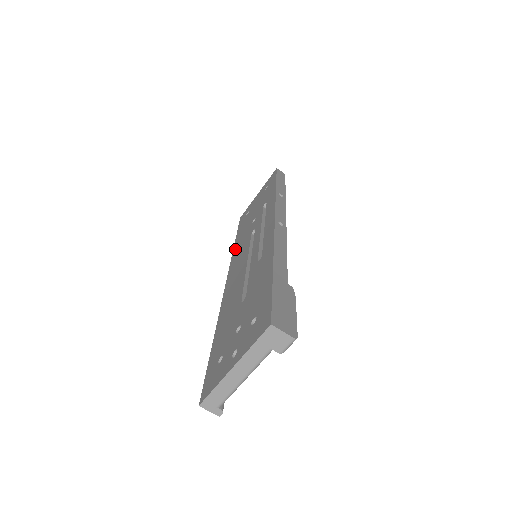
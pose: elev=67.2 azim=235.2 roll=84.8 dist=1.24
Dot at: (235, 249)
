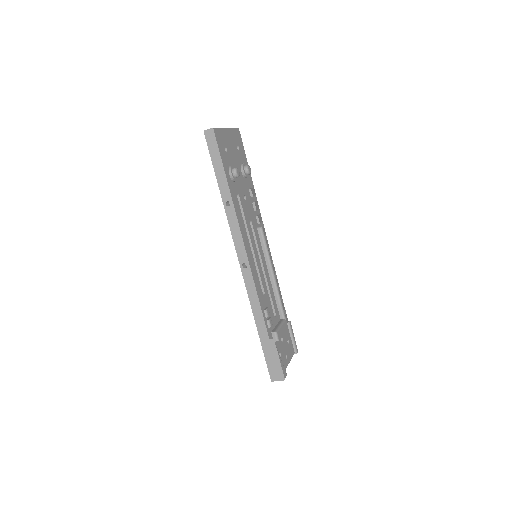
Dot at: occluded
